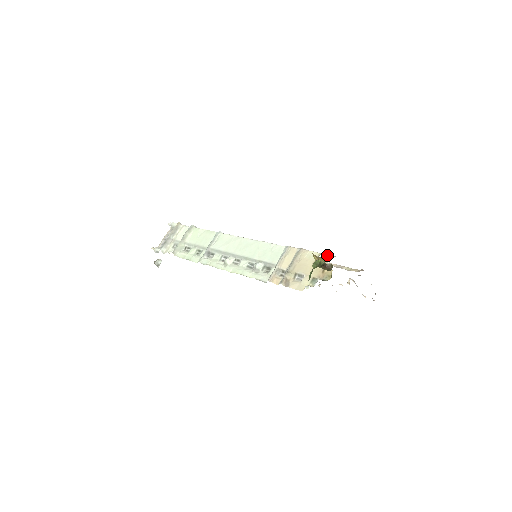
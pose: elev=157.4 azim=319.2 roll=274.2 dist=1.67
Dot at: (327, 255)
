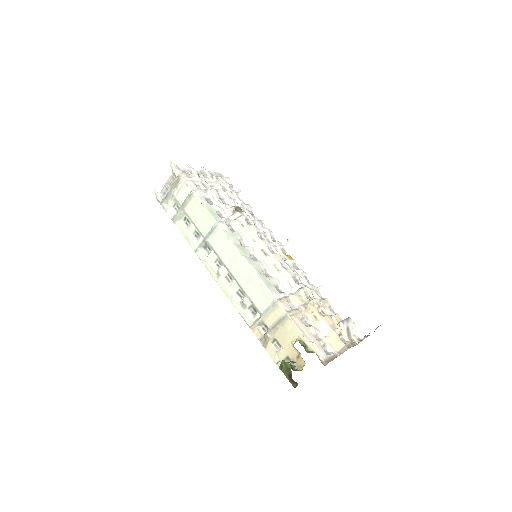
Dot at: (306, 344)
